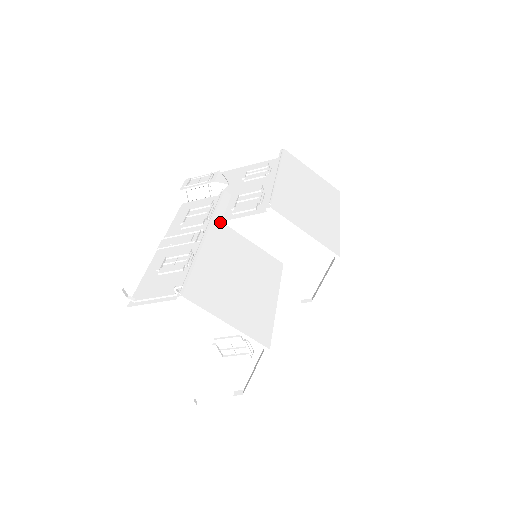
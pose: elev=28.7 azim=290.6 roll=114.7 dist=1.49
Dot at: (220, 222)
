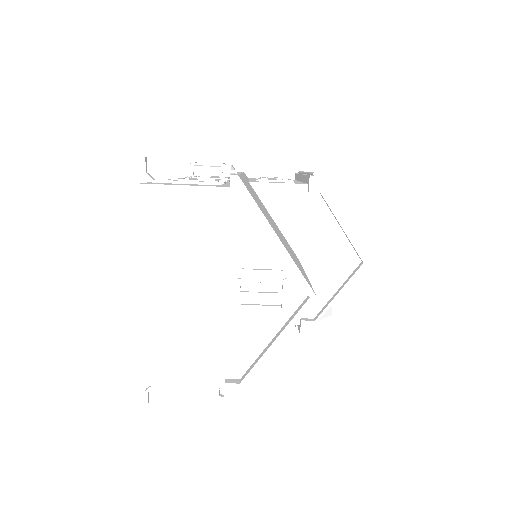
Dot at: (248, 181)
